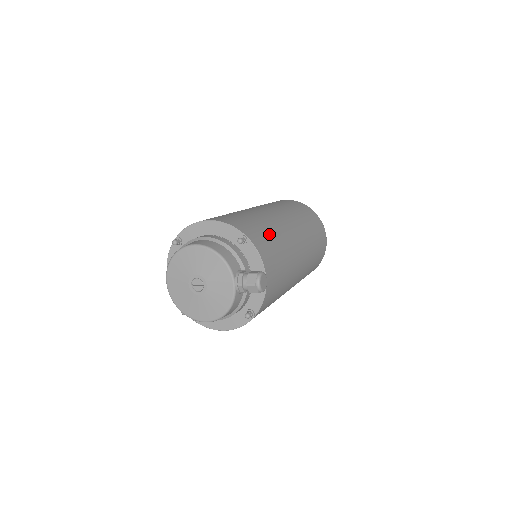
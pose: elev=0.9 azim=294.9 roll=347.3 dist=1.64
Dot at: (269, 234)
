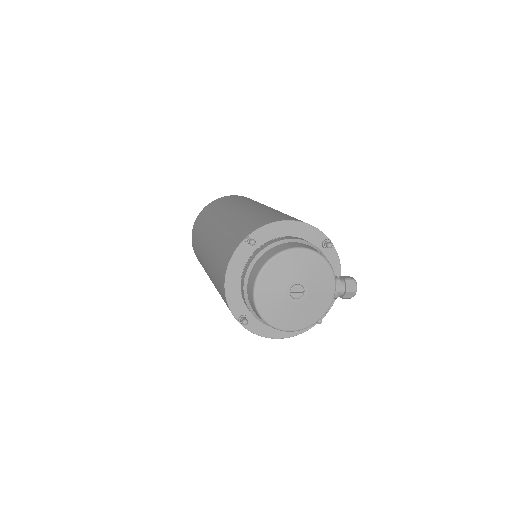
Dot at: occluded
